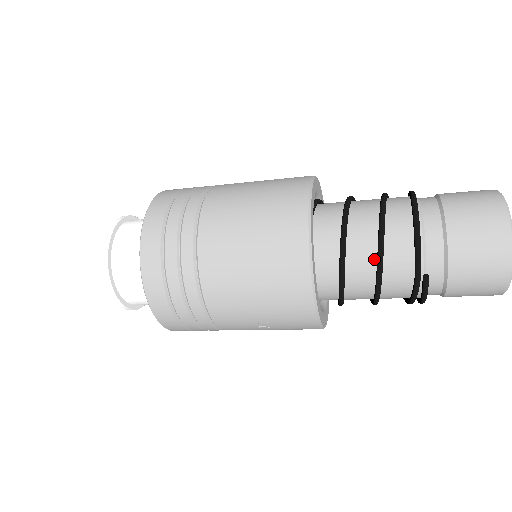
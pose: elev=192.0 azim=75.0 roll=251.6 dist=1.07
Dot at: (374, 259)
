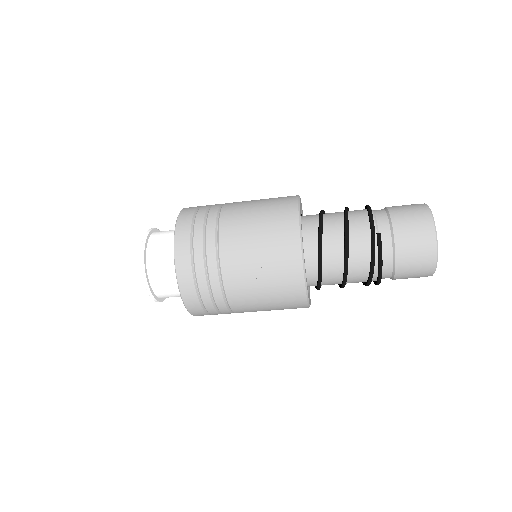
Dot at: (342, 226)
